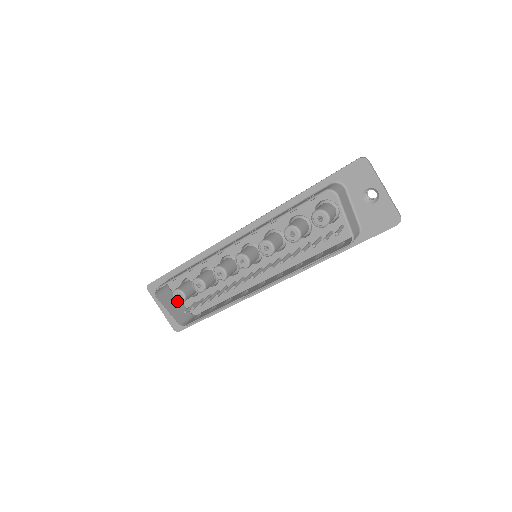
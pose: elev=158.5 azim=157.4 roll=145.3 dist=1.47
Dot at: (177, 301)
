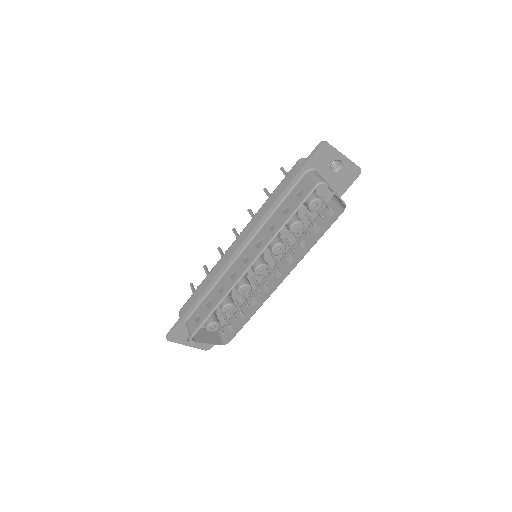
Dot at: occluded
